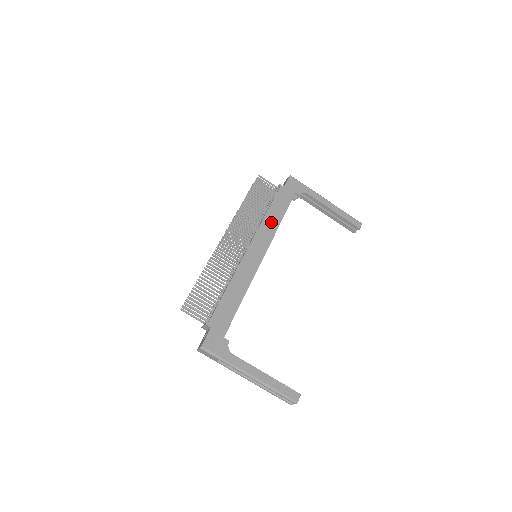
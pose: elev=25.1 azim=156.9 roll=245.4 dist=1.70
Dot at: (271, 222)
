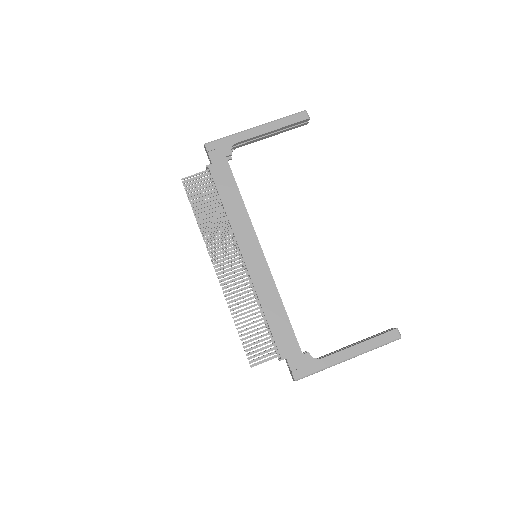
Dot at: (236, 213)
